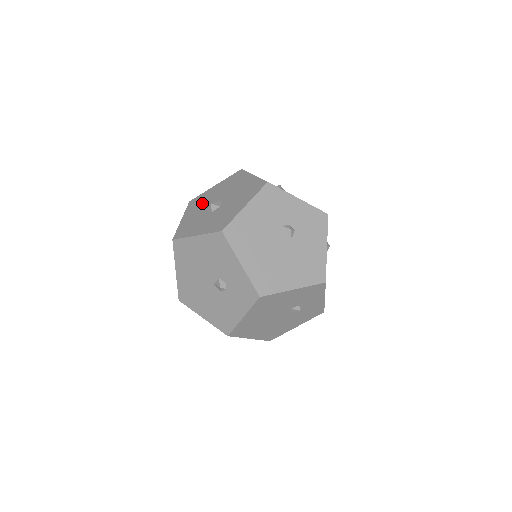
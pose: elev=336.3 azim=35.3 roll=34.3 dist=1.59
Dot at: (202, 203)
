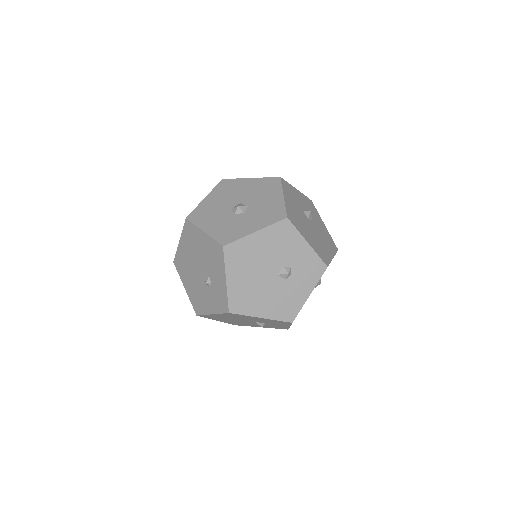
Dot at: (213, 212)
